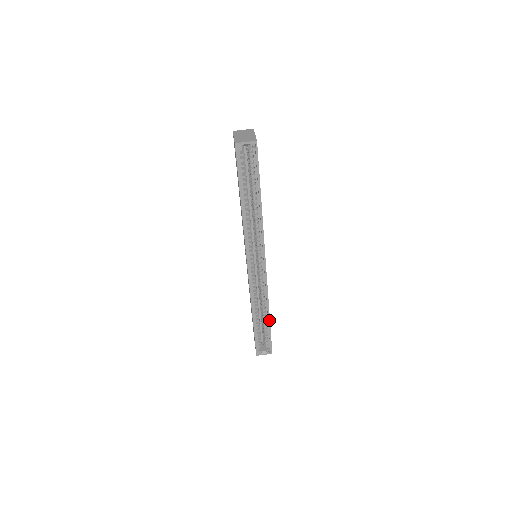
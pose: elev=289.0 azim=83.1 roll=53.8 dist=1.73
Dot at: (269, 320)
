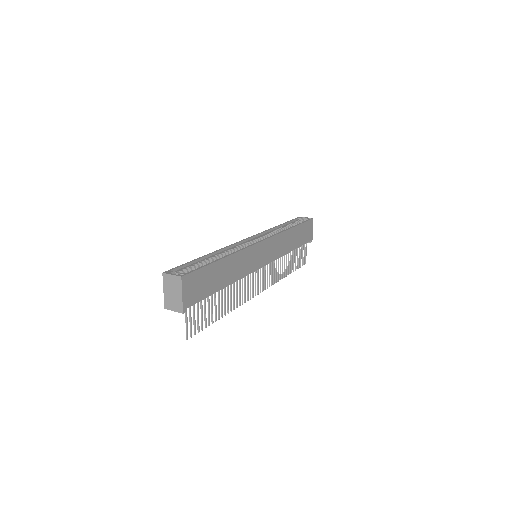
Dot at: (220, 259)
